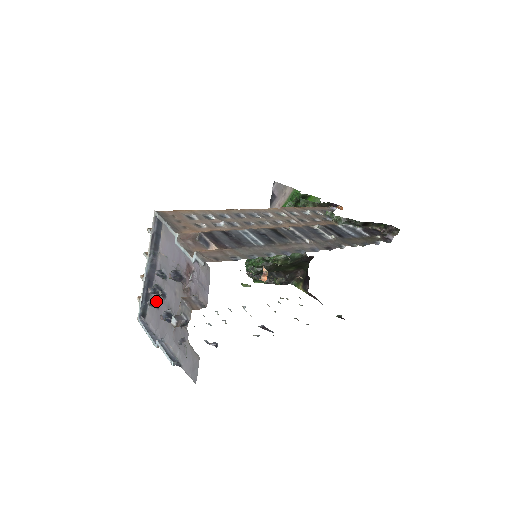
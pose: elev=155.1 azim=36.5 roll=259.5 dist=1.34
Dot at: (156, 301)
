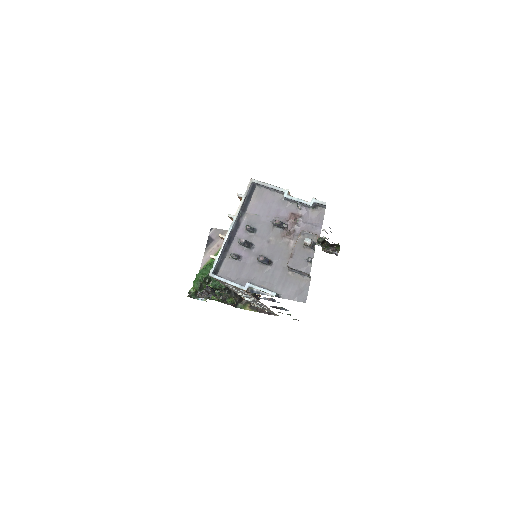
Dot at: (238, 254)
